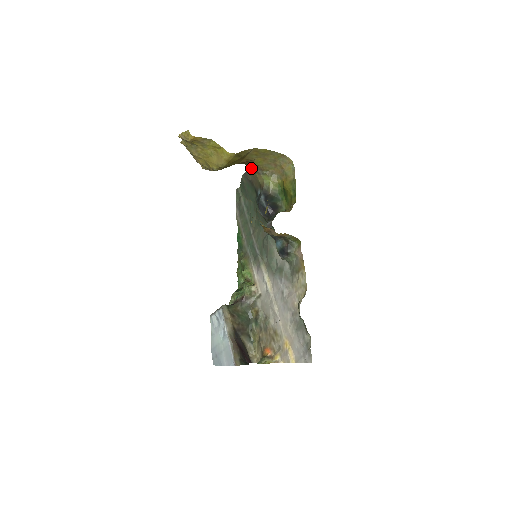
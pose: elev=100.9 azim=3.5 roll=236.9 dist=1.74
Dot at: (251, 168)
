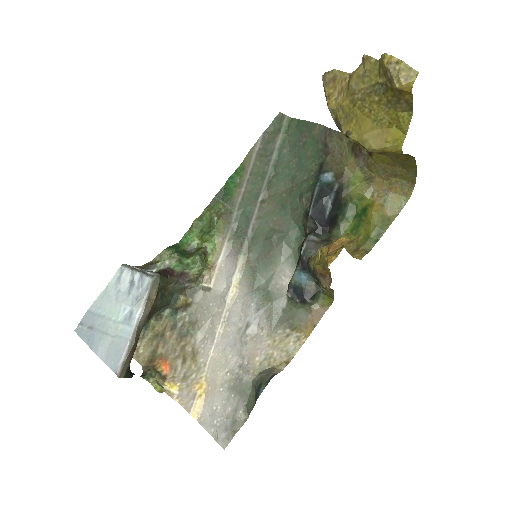
Dot at: (357, 146)
